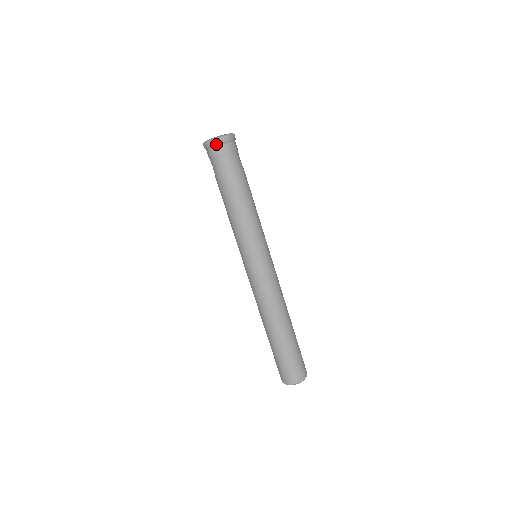
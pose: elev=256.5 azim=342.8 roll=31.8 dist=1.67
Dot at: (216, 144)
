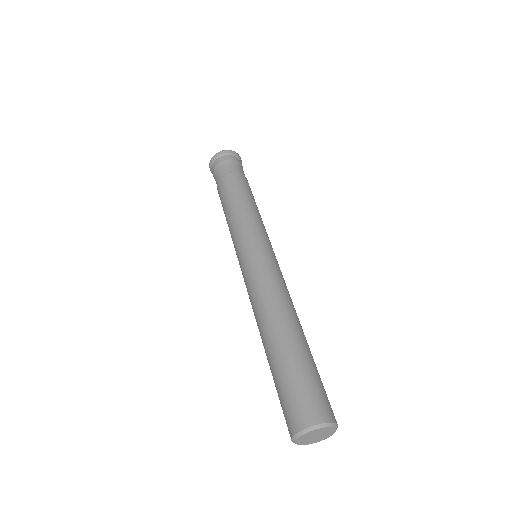
Dot at: (235, 154)
